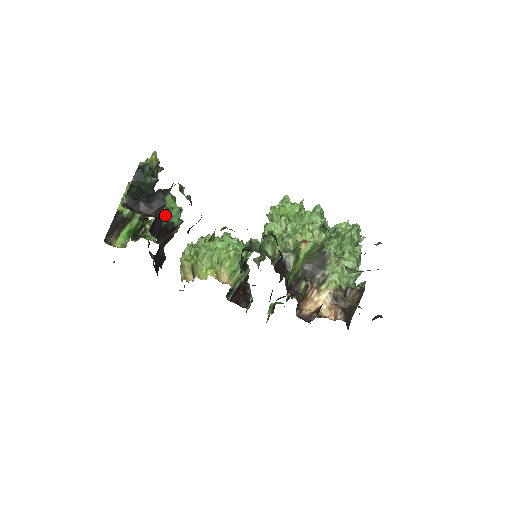
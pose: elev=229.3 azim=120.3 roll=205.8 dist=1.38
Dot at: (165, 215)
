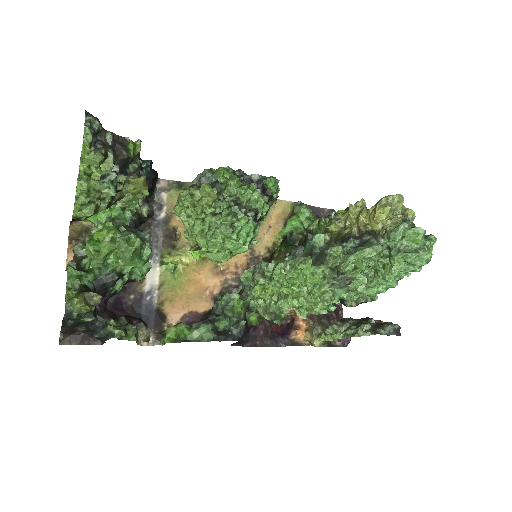
Dot at: (123, 279)
